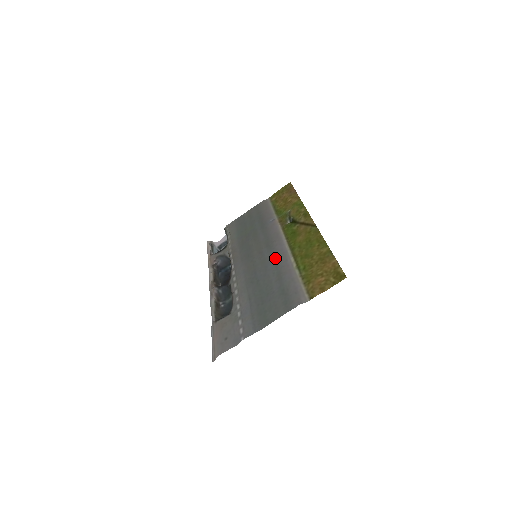
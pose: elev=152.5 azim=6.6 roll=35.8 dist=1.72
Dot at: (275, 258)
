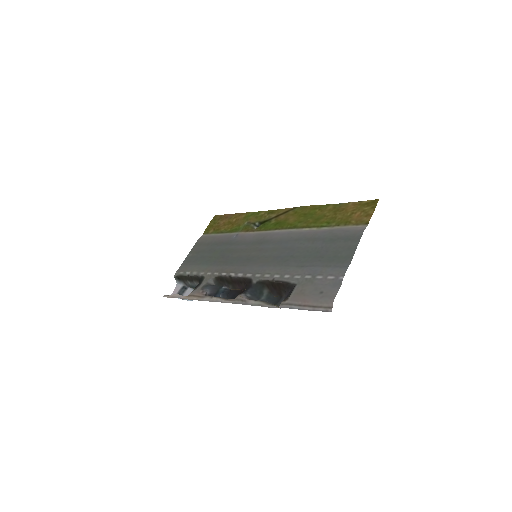
Dot at: (285, 240)
